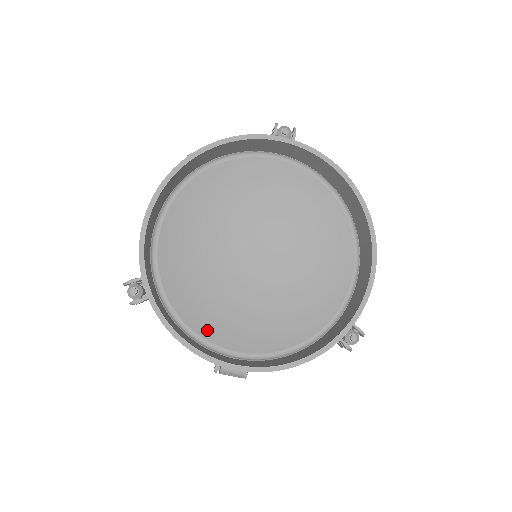
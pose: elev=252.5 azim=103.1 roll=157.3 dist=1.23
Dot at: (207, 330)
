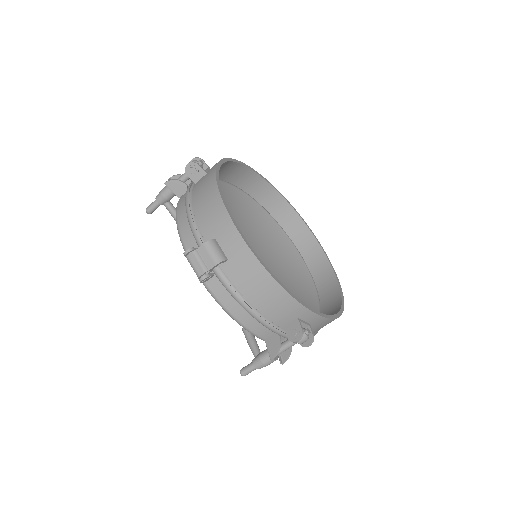
Dot at: occluded
